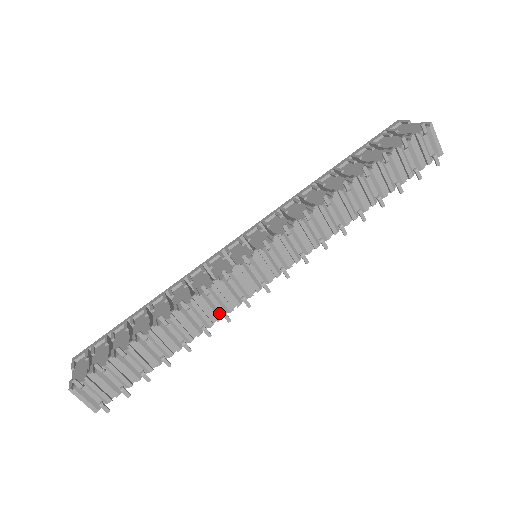
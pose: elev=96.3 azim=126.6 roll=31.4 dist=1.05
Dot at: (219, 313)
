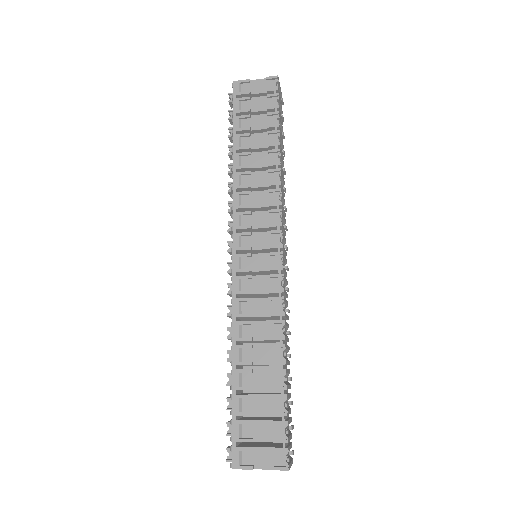
Dot at: occluded
